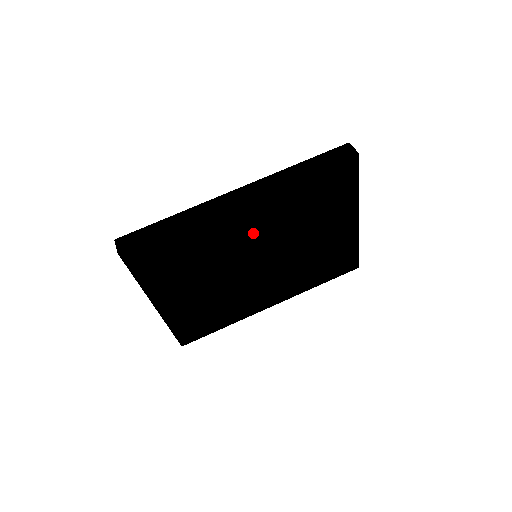
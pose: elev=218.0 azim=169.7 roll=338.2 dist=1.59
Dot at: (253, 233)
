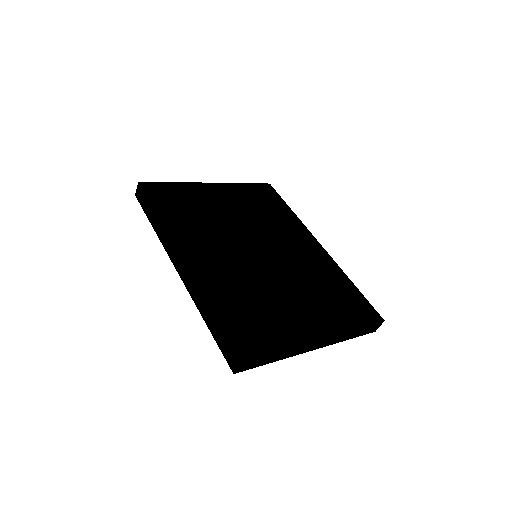
Dot at: occluded
